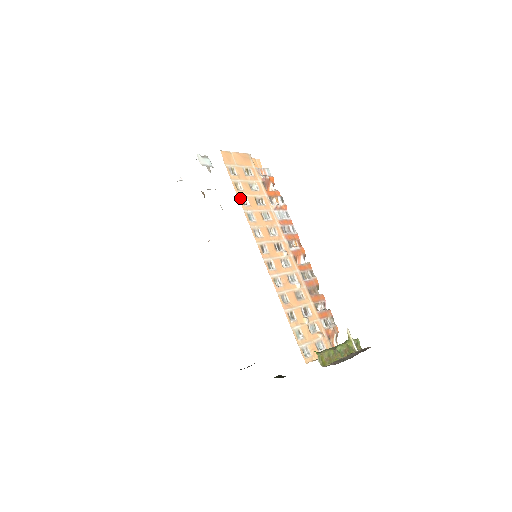
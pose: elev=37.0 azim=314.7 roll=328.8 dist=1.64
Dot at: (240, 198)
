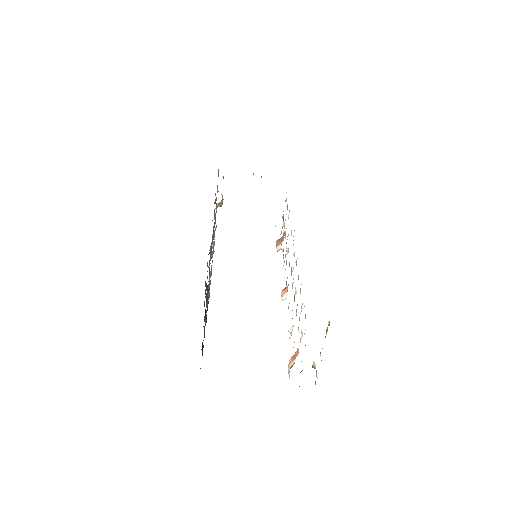
Dot at: occluded
